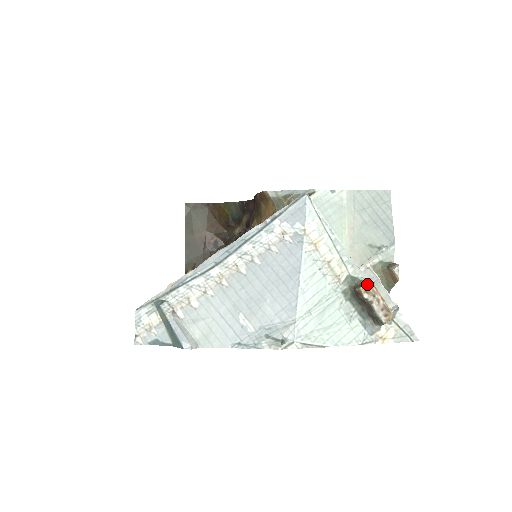
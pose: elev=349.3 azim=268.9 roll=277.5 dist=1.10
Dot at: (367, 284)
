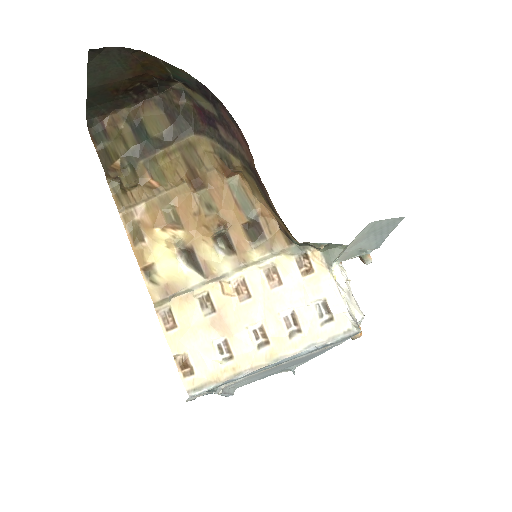
Dot at: (359, 337)
